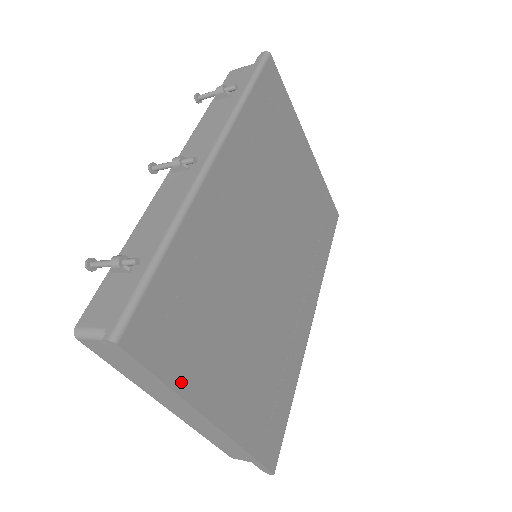
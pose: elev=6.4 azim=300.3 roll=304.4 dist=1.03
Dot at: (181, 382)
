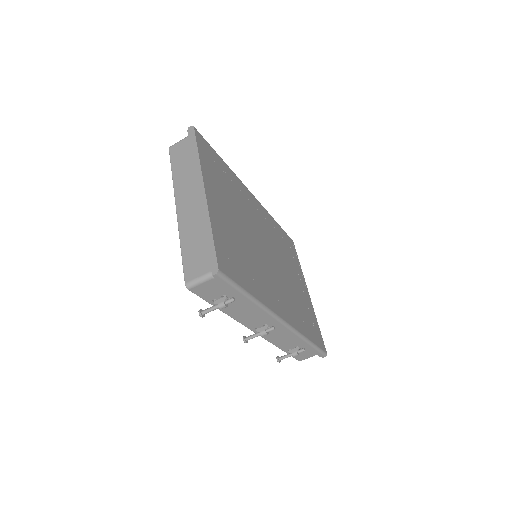
Dot at: (203, 163)
